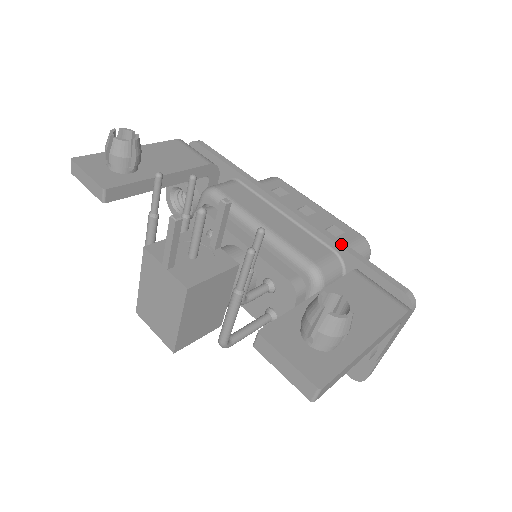
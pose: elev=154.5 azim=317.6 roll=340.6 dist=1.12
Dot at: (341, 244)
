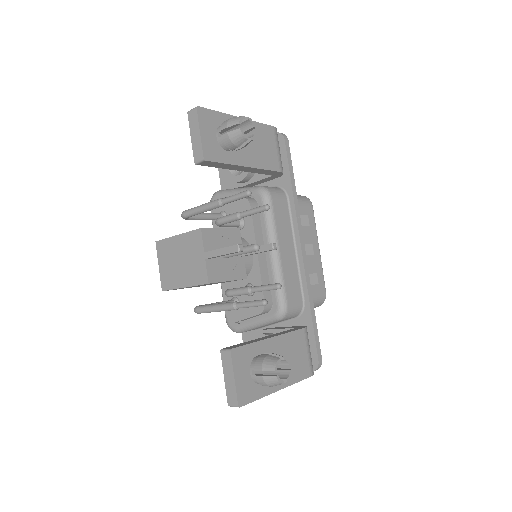
Dot at: (311, 302)
